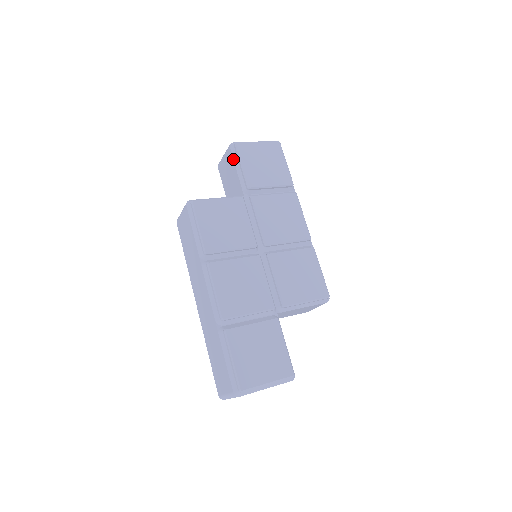
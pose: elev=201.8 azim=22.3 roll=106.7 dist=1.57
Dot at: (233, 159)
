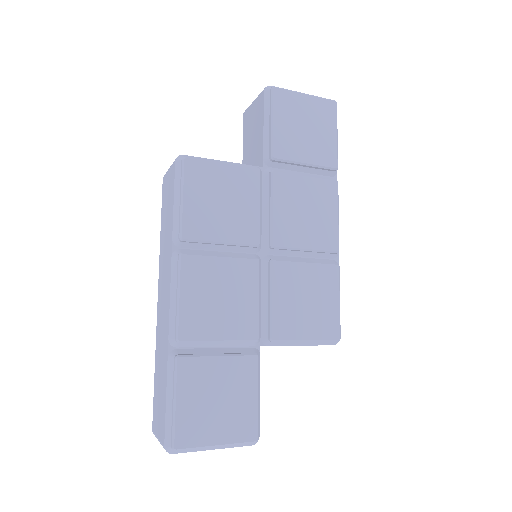
Dot at: (263, 110)
